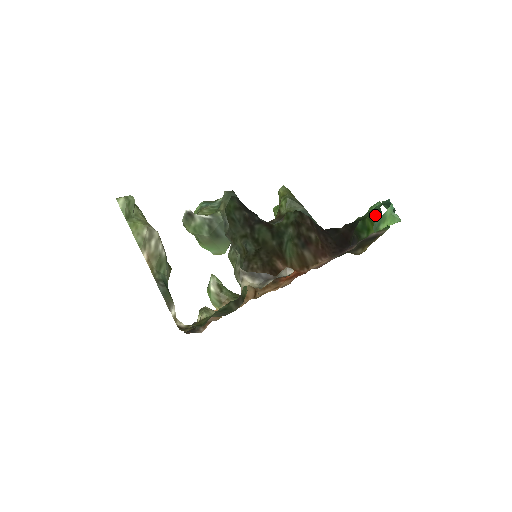
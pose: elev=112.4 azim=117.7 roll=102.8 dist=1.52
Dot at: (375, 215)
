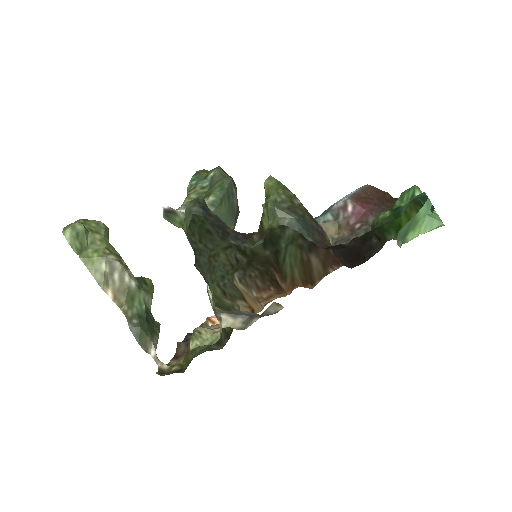
Dot at: occluded
